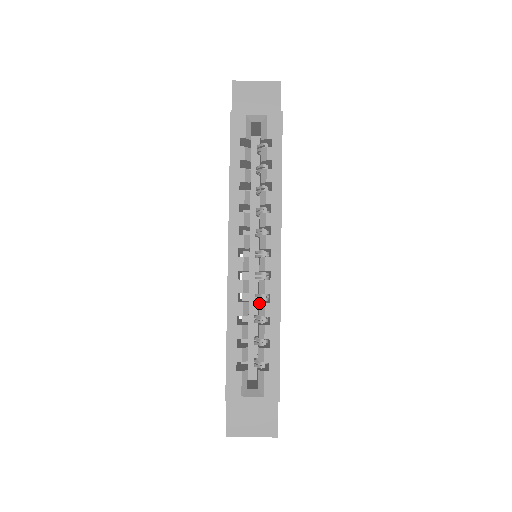
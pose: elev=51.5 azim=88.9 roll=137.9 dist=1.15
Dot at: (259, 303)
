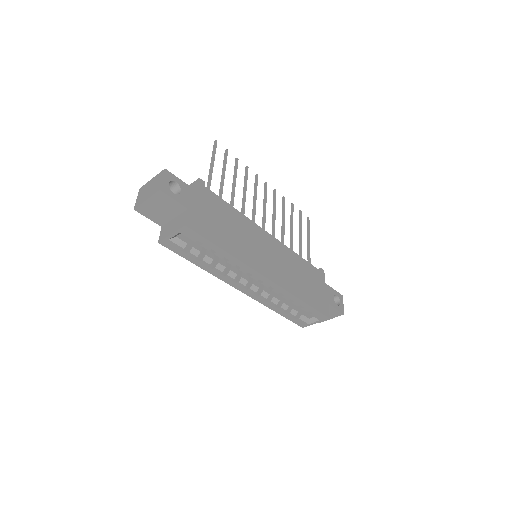
Dot at: occluded
